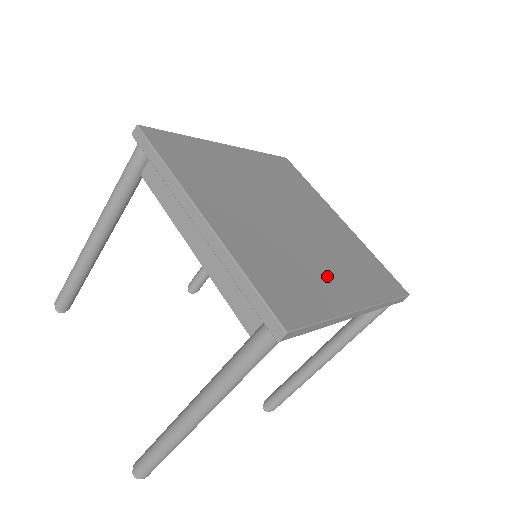
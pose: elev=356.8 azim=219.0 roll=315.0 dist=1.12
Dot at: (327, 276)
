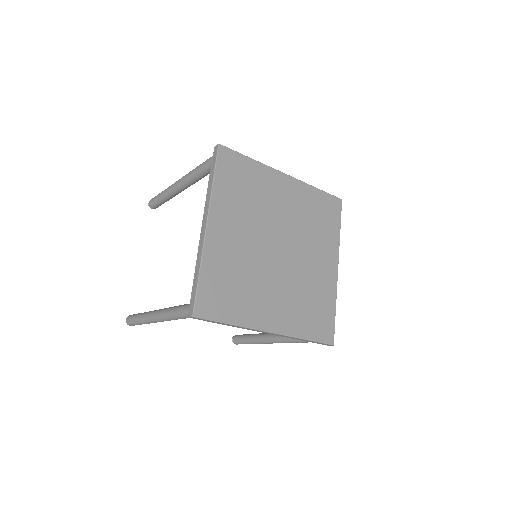
Dot at: (266, 300)
